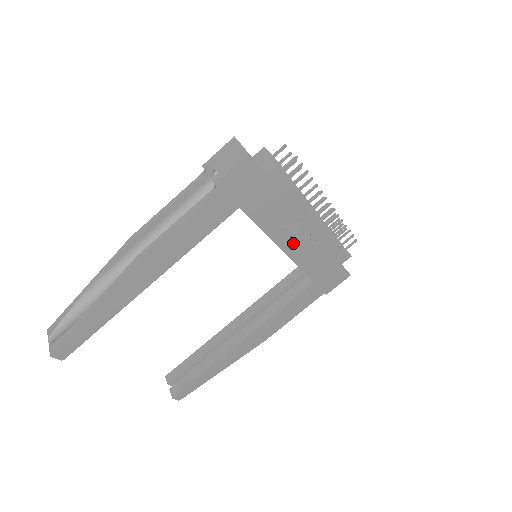
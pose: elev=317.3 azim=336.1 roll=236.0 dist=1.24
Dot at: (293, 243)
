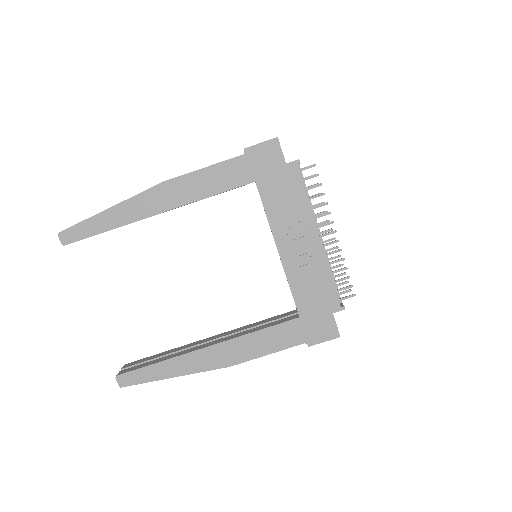
Dot at: (291, 251)
